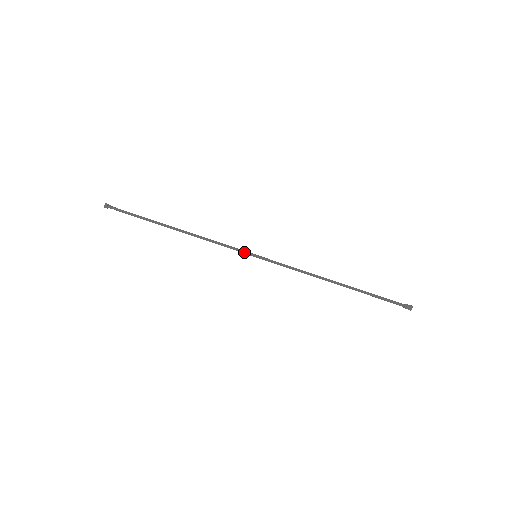
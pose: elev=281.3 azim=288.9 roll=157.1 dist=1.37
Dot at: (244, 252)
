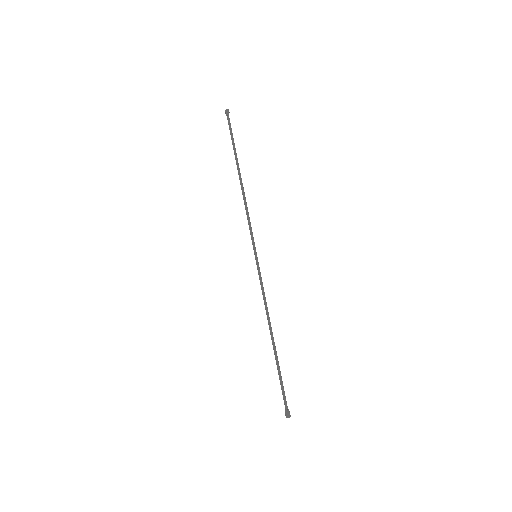
Dot at: (253, 244)
